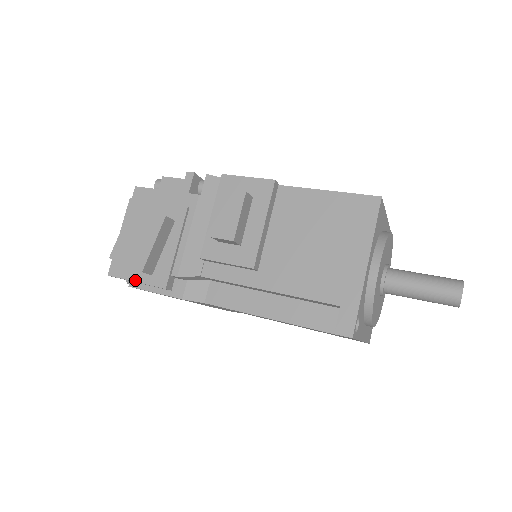
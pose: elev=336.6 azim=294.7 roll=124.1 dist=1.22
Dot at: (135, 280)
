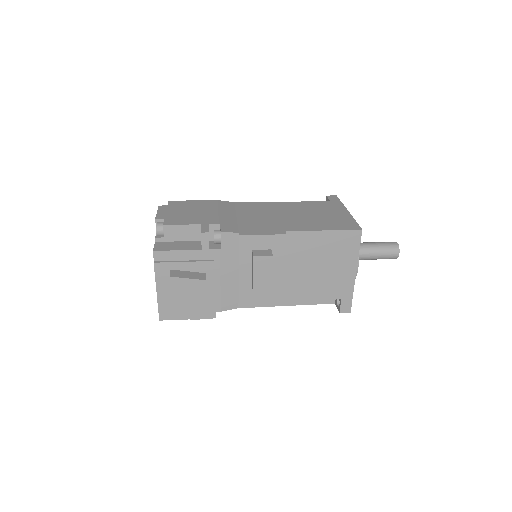
Dot at: (187, 319)
